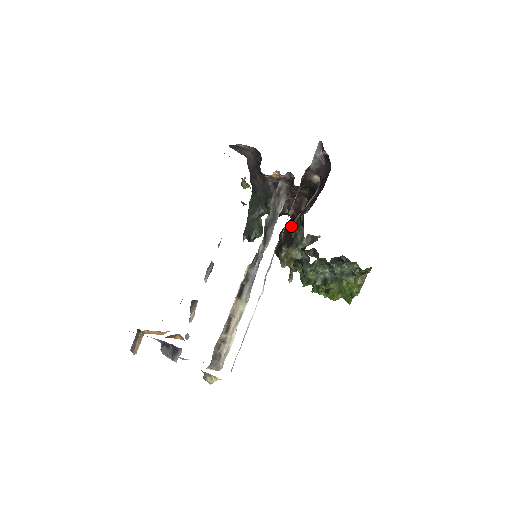
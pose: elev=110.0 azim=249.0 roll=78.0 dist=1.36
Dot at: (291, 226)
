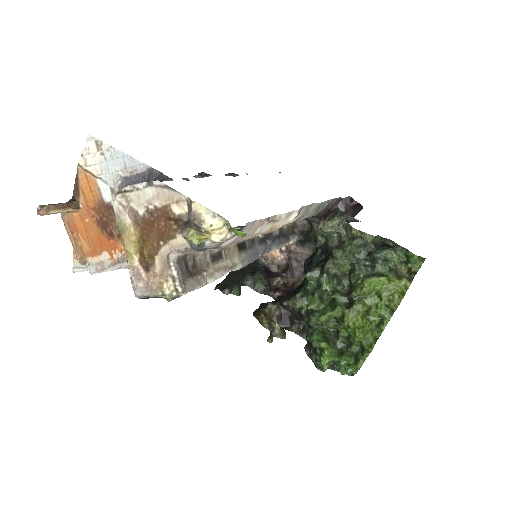
Dot at: (315, 231)
